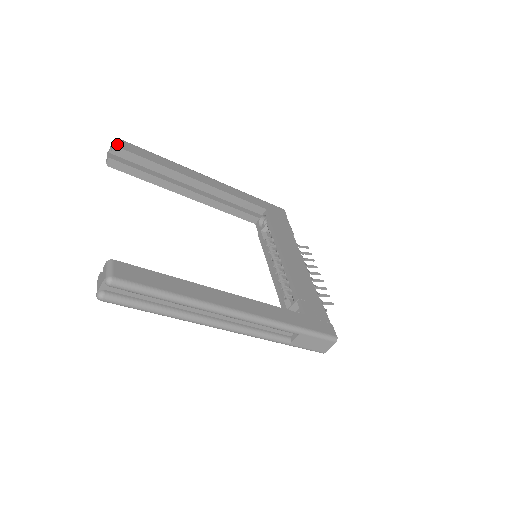
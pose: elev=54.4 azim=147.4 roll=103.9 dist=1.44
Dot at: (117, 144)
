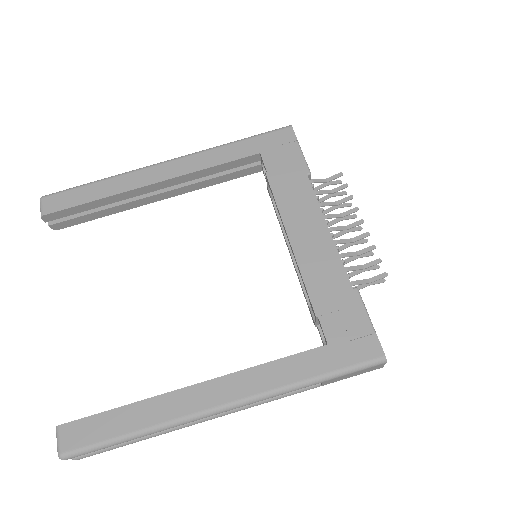
Dot at: (42, 211)
